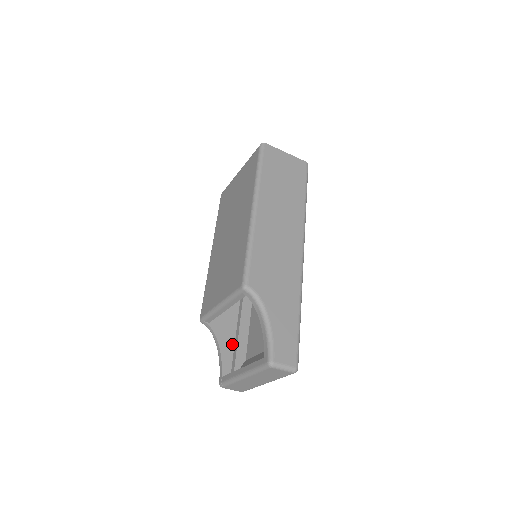
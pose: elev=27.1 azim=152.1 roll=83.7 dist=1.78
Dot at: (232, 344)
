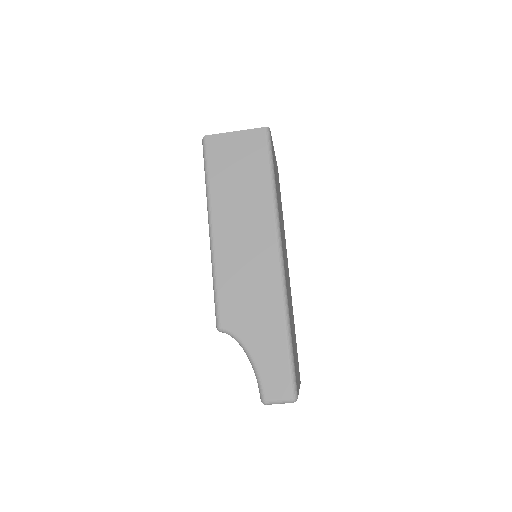
Dot at: occluded
